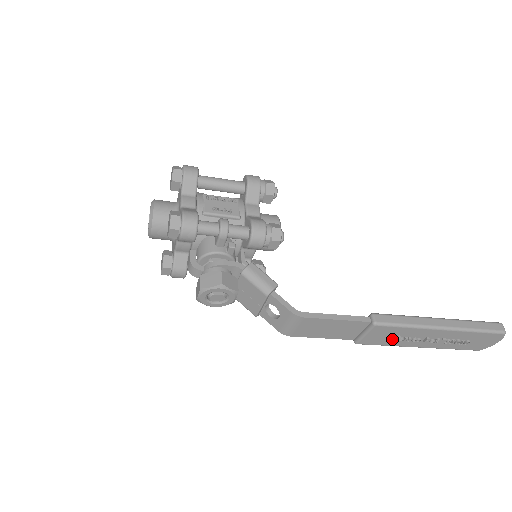
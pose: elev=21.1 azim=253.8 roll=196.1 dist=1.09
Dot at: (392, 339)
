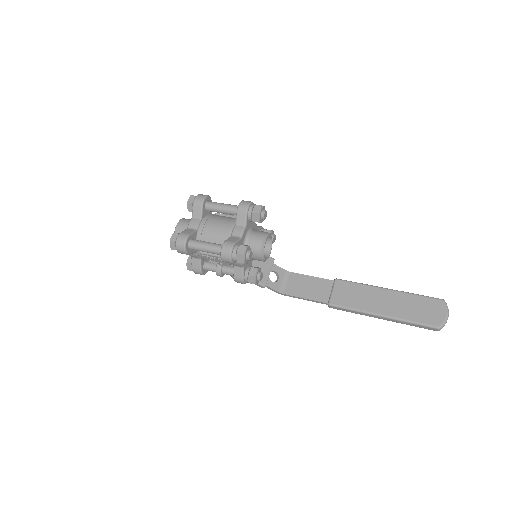
Dot at: occluded
